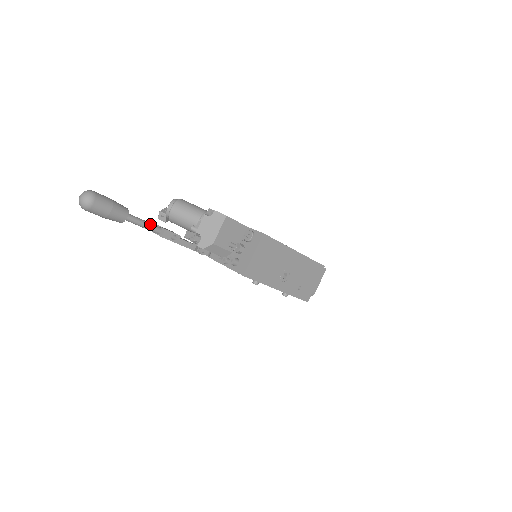
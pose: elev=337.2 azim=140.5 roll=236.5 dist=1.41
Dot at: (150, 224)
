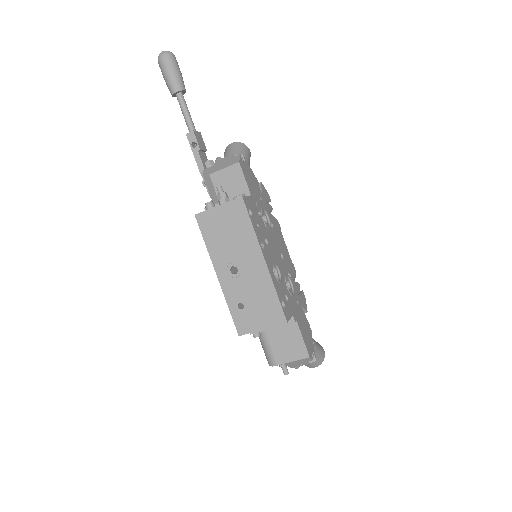
Dot at: (190, 118)
